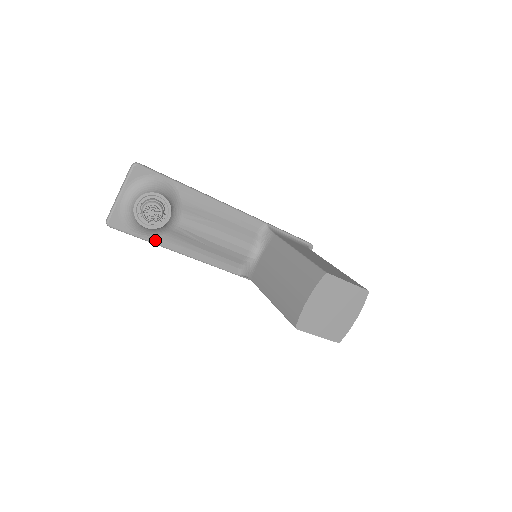
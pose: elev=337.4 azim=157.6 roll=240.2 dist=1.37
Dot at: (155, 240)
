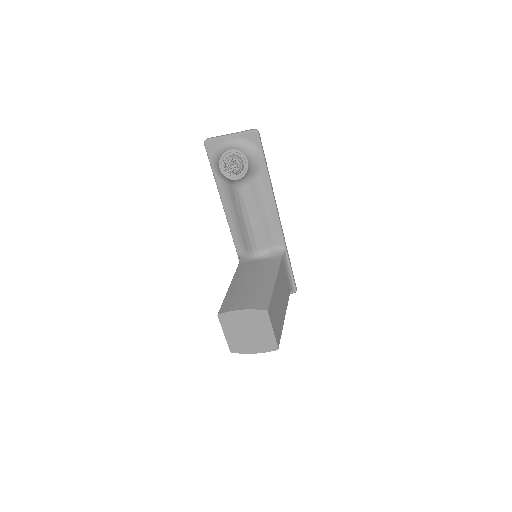
Dot at: (218, 180)
